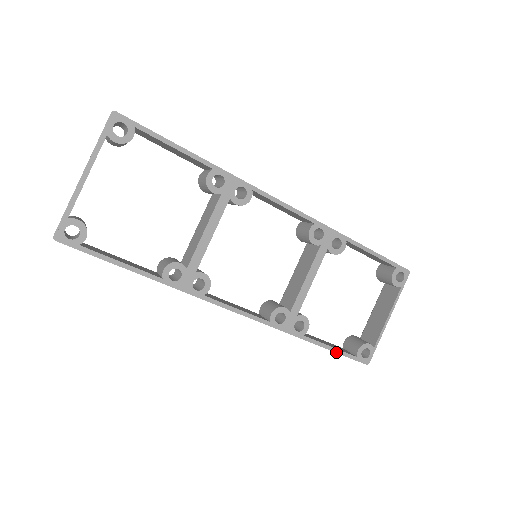
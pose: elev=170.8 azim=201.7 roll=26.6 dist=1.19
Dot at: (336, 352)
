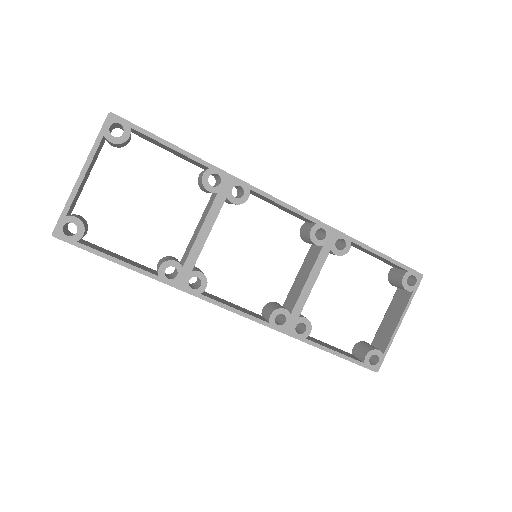
Dot at: (341, 357)
